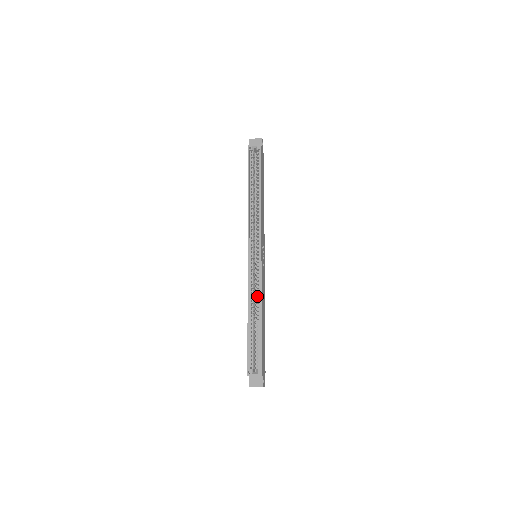
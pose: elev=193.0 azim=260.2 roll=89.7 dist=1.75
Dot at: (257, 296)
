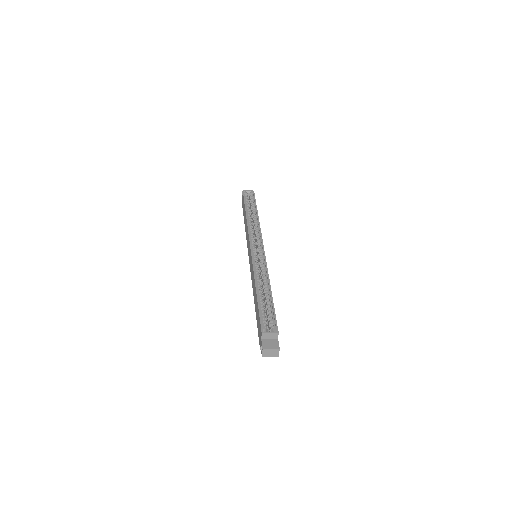
Dot at: (262, 279)
